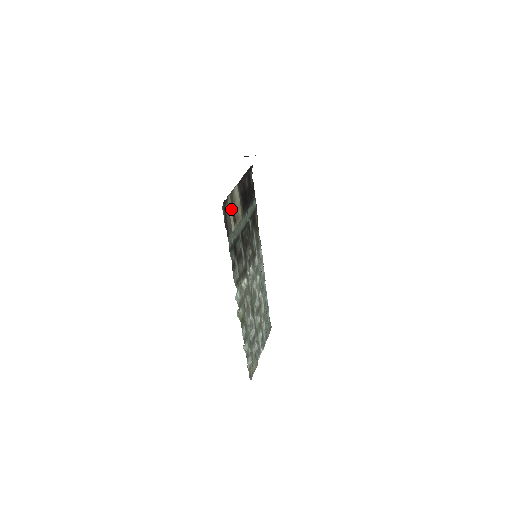
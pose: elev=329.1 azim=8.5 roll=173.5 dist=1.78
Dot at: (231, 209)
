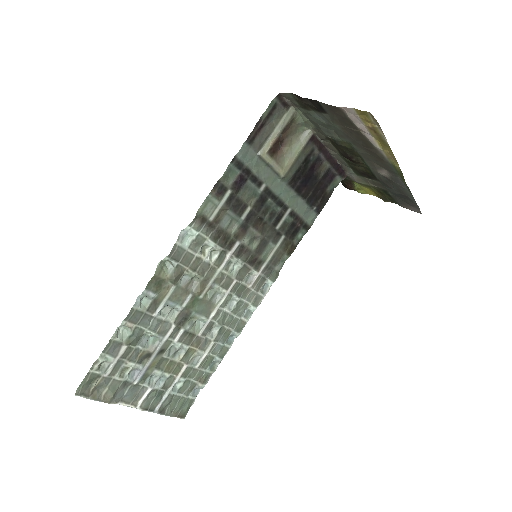
Dot at: (281, 128)
